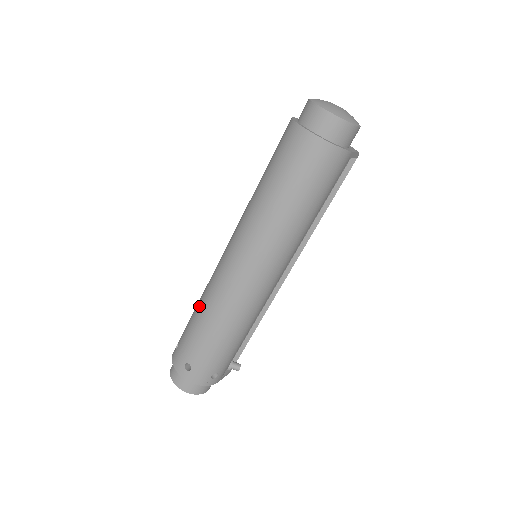
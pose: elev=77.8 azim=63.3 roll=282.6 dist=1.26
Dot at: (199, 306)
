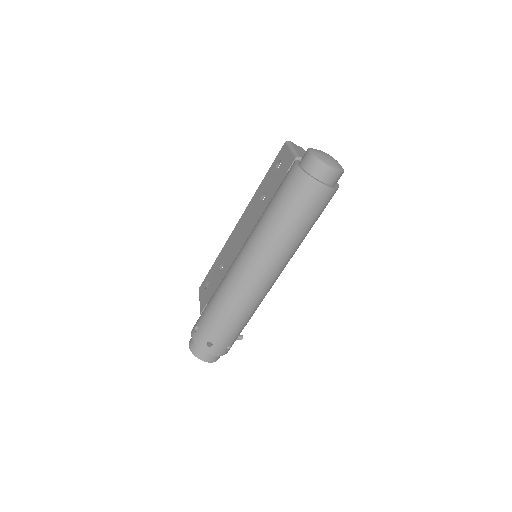
Dot at: (218, 299)
